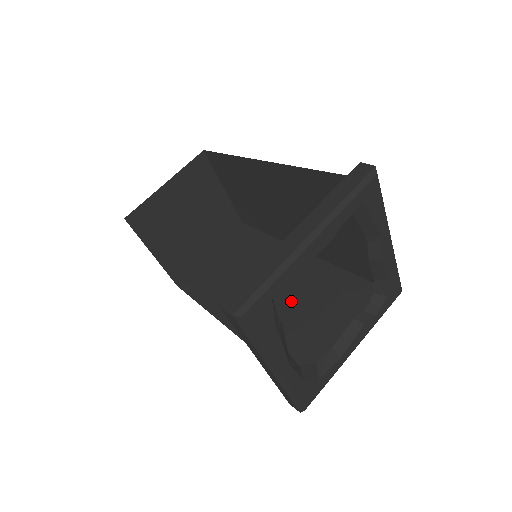
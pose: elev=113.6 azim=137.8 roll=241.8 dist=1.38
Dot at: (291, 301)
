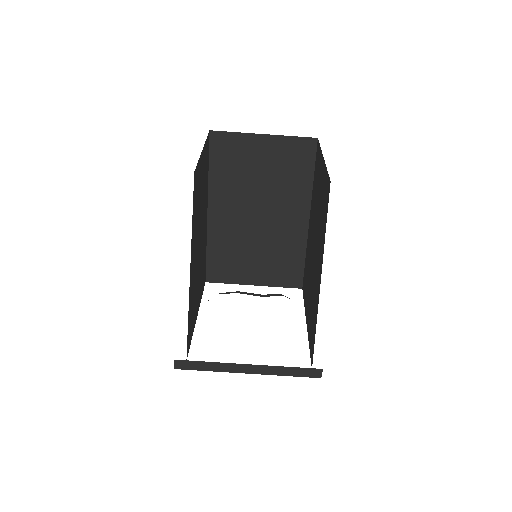
Dot at: (258, 240)
